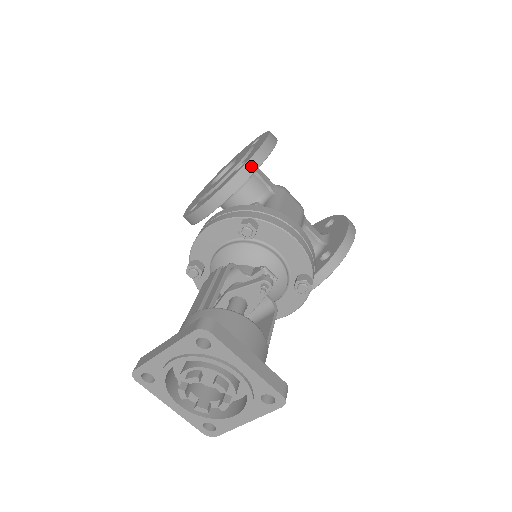
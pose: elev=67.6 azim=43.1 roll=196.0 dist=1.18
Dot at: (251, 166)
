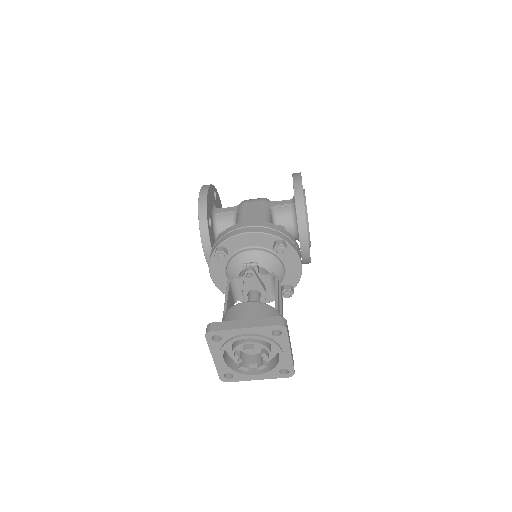
Dot at: (202, 219)
